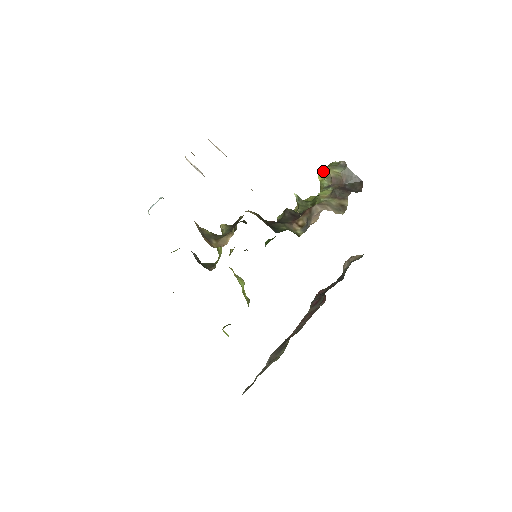
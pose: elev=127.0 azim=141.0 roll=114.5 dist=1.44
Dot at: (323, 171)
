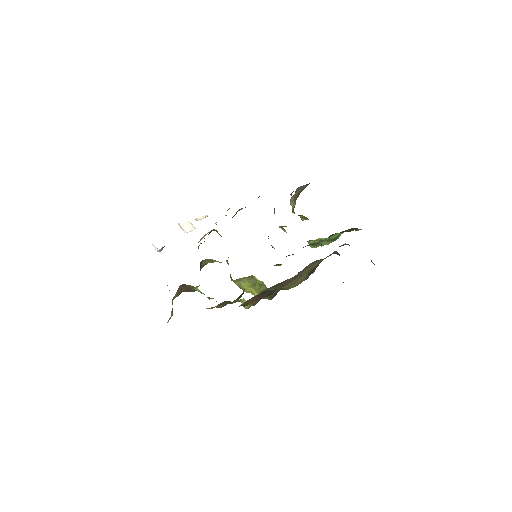
Dot at: occluded
